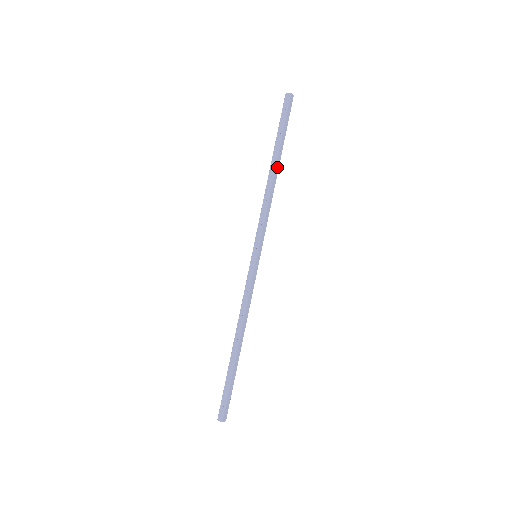
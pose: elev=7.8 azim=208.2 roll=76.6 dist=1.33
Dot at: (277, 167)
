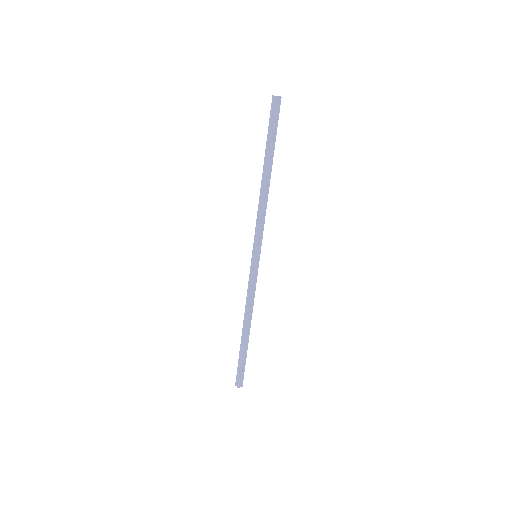
Dot at: (269, 173)
